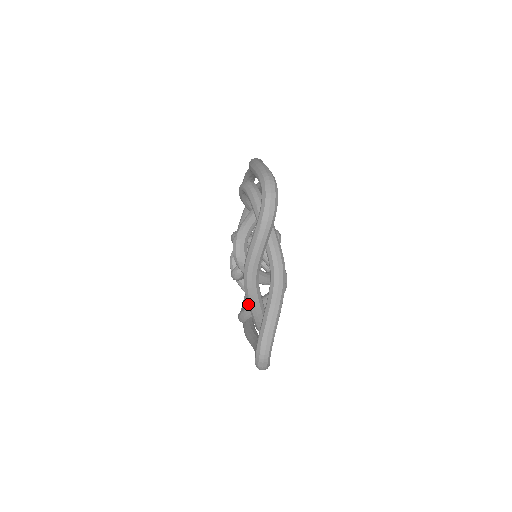
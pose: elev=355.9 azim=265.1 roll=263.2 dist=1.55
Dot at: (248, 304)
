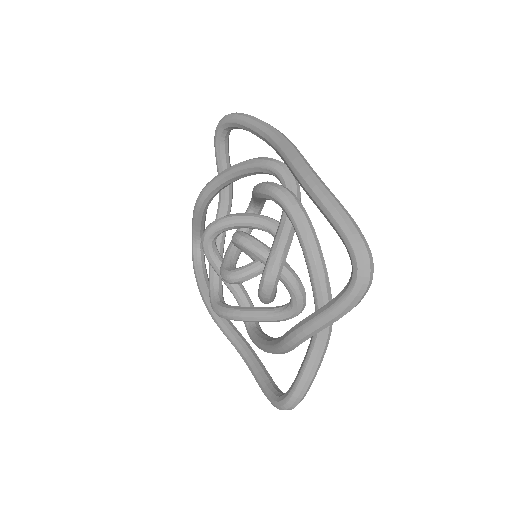
Dot at: (276, 350)
